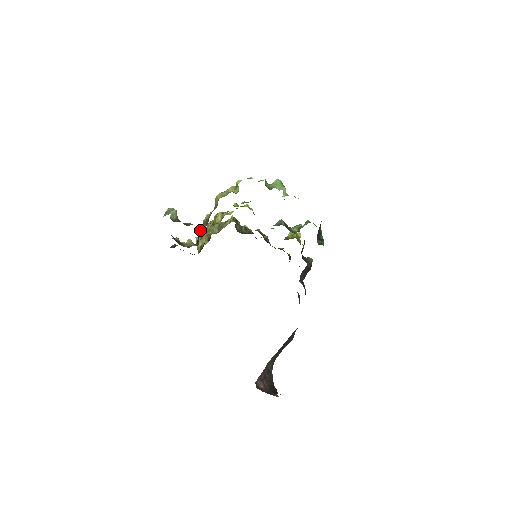
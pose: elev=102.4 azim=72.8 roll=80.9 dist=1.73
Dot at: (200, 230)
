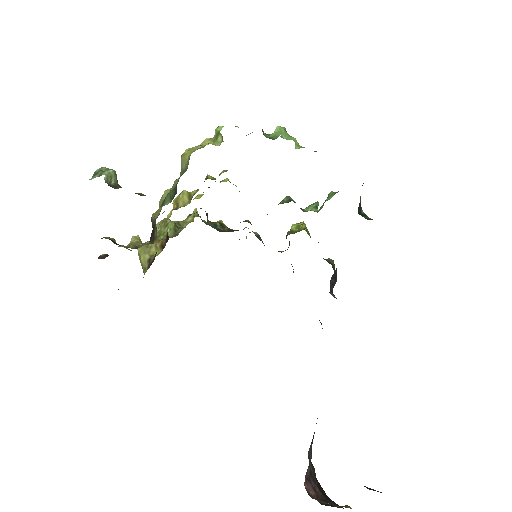
Dot at: (156, 216)
